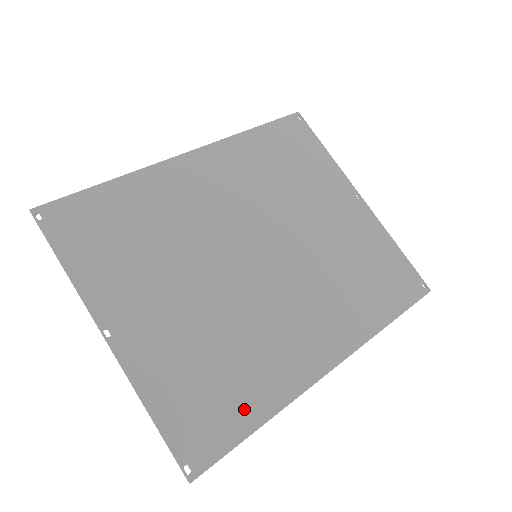
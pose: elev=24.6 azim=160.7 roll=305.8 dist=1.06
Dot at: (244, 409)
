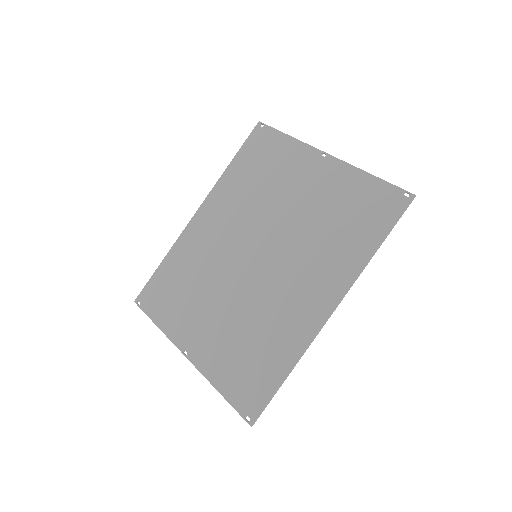
Dot at: (273, 368)
